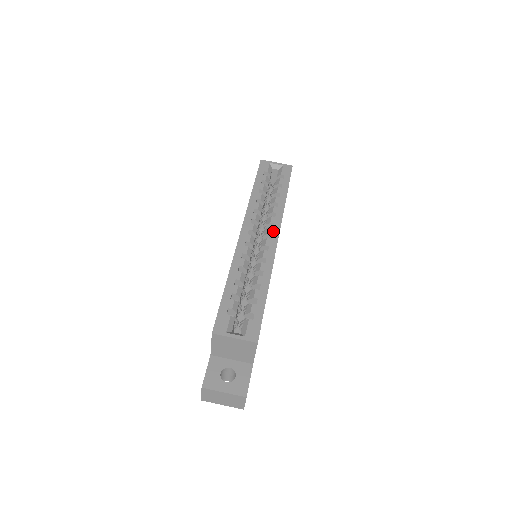
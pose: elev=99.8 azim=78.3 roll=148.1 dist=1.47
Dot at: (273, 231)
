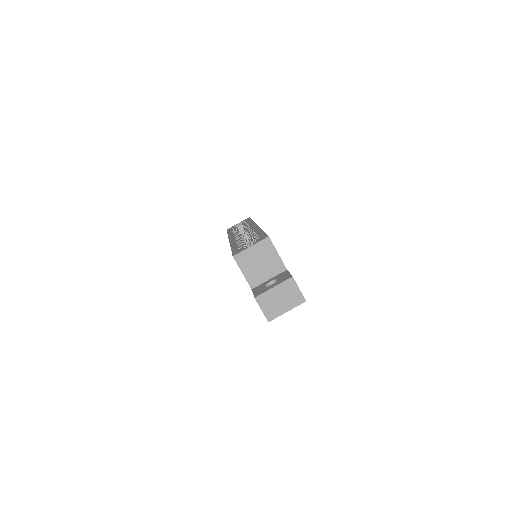
Dot at: (251, 226)
